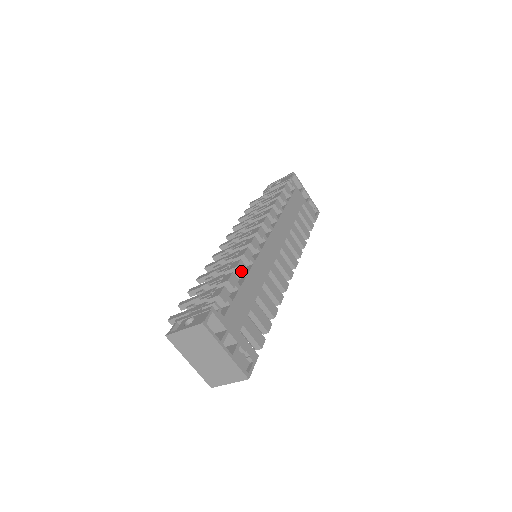
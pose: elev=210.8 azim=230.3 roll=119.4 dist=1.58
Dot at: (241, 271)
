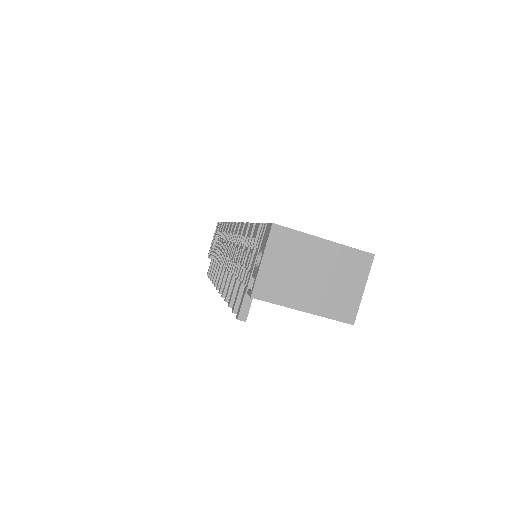
Dot at: occluded
